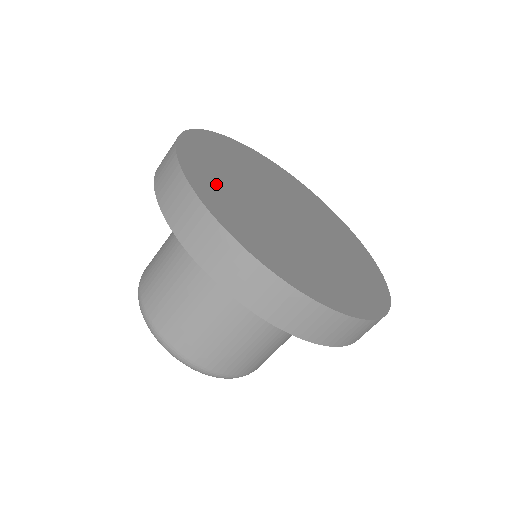
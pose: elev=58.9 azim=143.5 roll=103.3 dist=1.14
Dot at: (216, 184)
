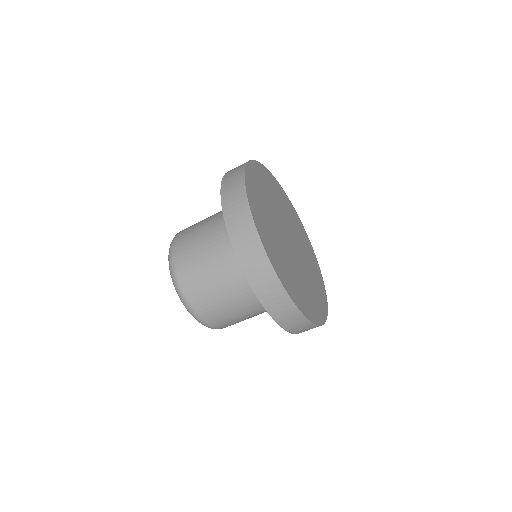
Dot at: (259, 185)
